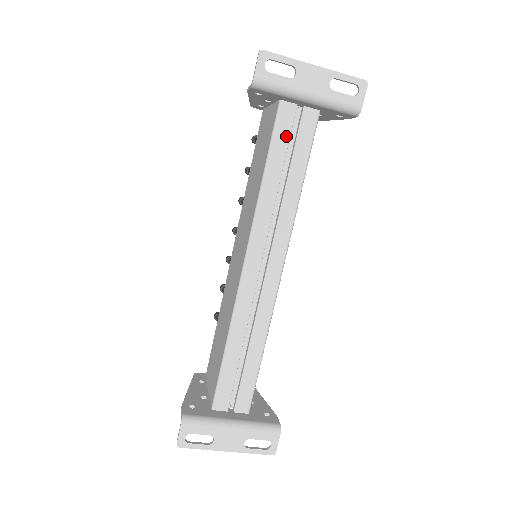
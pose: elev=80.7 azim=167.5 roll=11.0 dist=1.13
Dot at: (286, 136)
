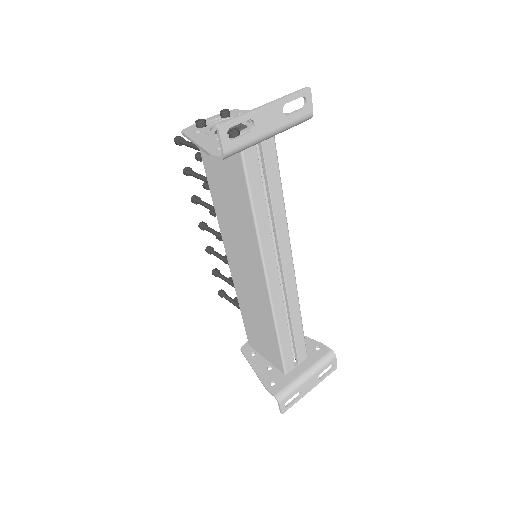
Dot at: (257, 170)
